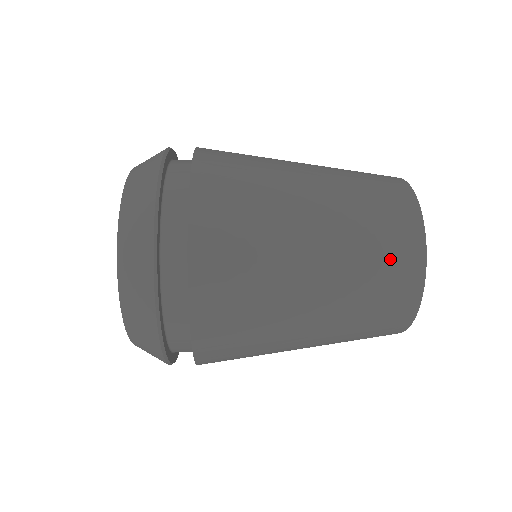
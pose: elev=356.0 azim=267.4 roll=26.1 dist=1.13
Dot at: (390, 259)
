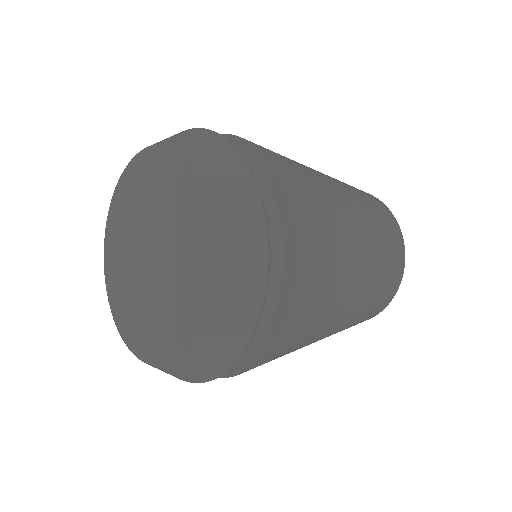
Dot at: (368, 197)
